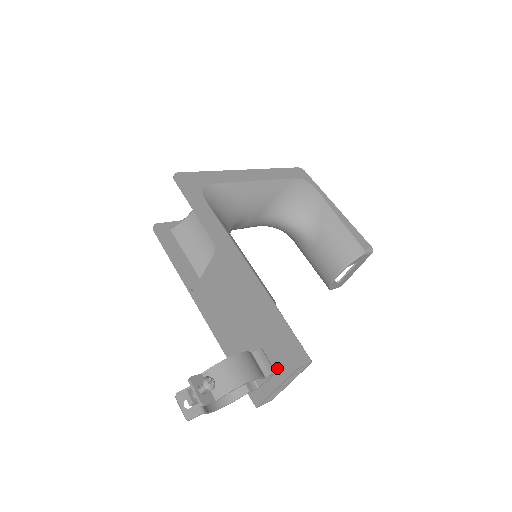
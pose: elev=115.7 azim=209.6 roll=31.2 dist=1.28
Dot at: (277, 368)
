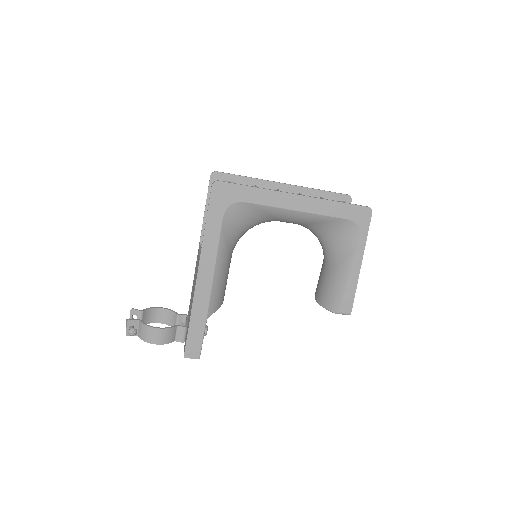
Dot at: (185, 342)
